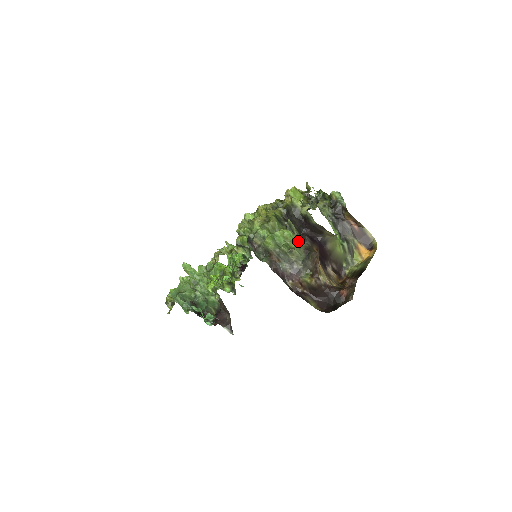
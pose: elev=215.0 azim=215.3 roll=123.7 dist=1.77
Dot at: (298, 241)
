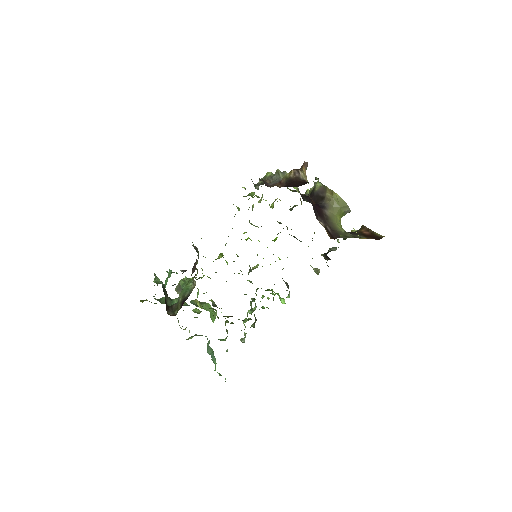
Dot at: (296, 190)
